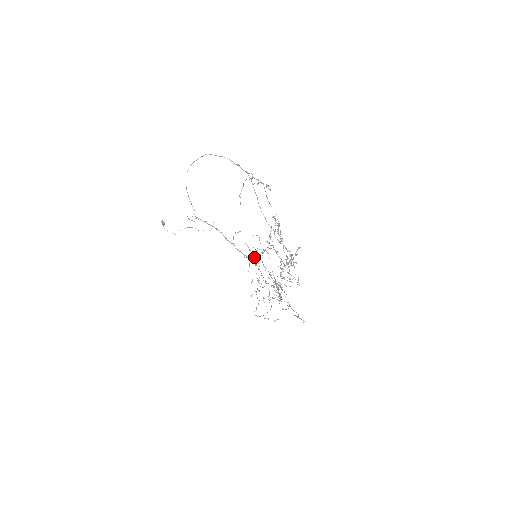
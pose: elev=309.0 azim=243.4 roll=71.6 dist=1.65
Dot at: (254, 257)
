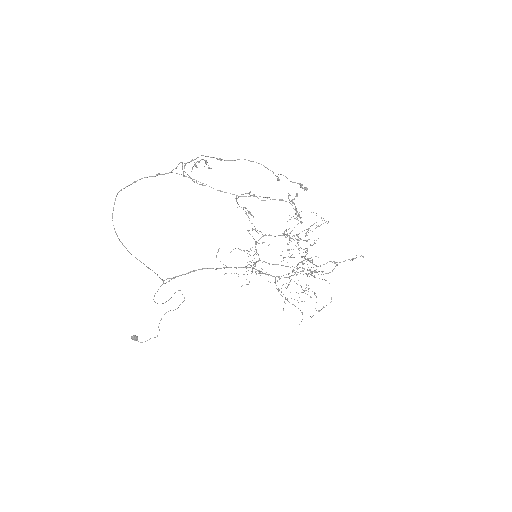
Dot at: (253, 265)
